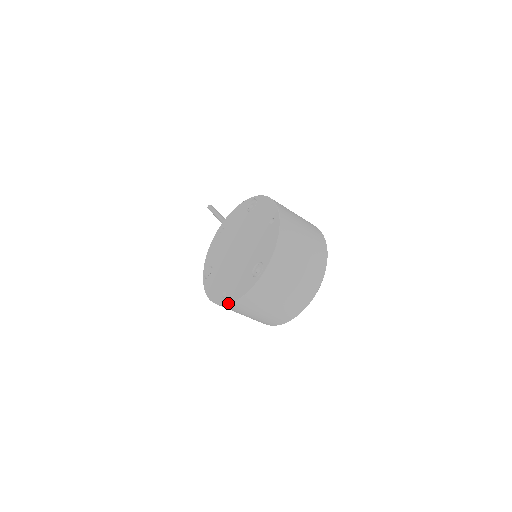
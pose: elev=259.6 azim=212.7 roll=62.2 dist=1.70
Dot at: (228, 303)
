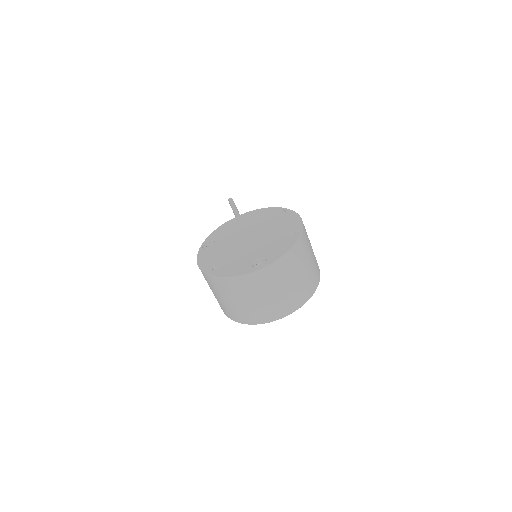
Dot at: (216, 276)
